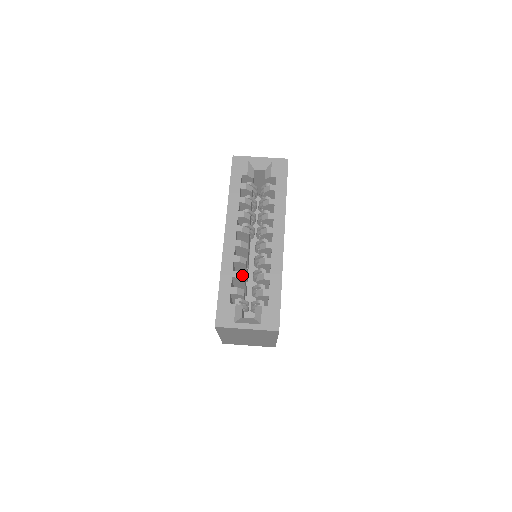
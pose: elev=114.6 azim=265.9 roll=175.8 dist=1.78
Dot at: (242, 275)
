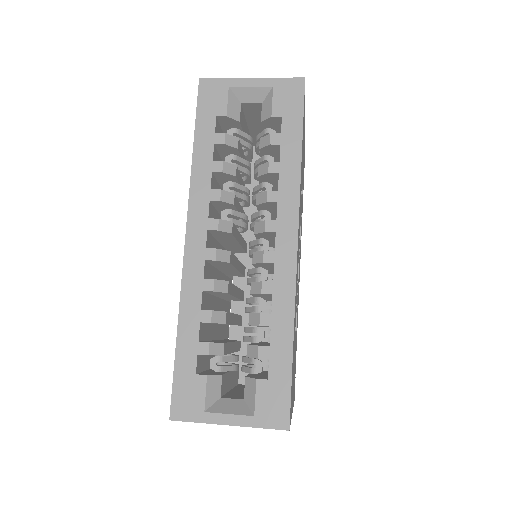
Dot at: (219, 315)
